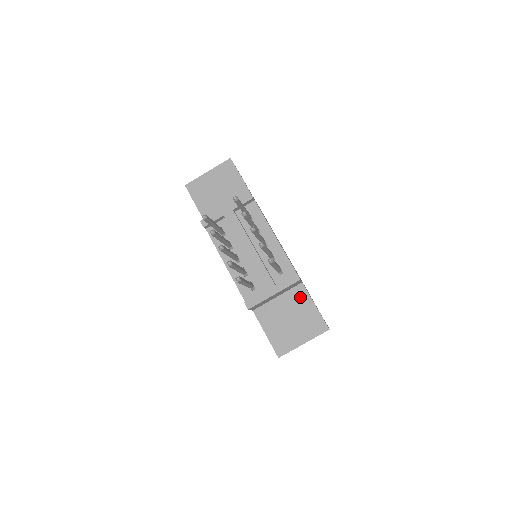
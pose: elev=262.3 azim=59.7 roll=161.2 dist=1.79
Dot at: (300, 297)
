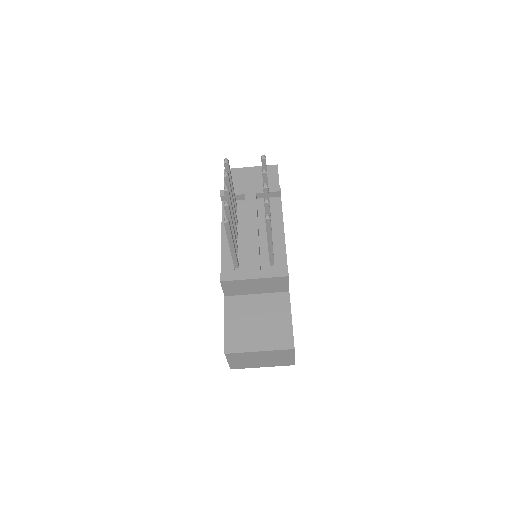
Dot at: (280, 304)
